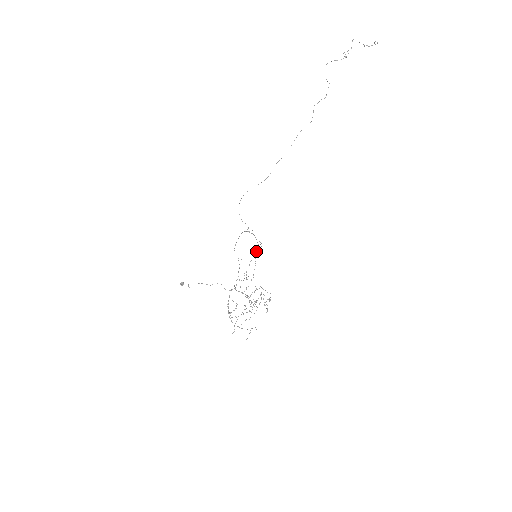
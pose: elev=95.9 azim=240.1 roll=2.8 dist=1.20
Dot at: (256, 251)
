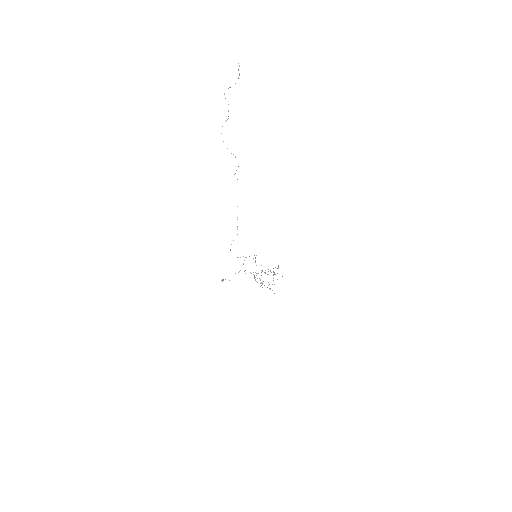
Dot at: (255, 258)
